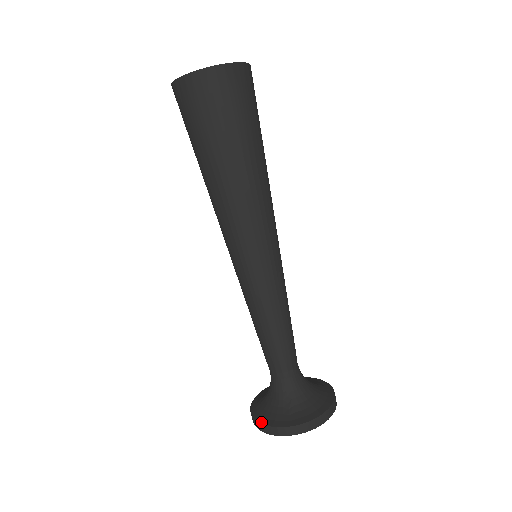
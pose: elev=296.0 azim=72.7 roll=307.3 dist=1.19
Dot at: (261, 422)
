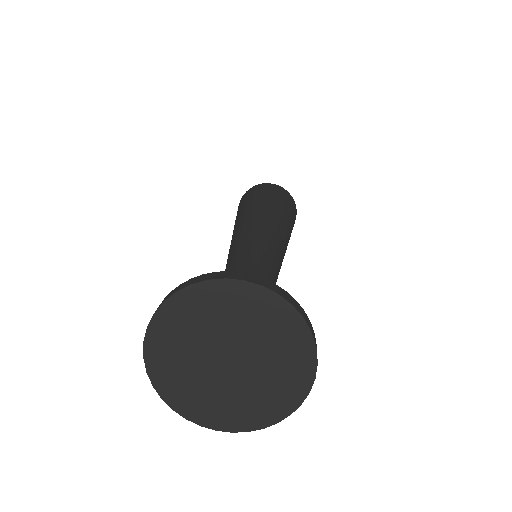
Dot at: occluded
